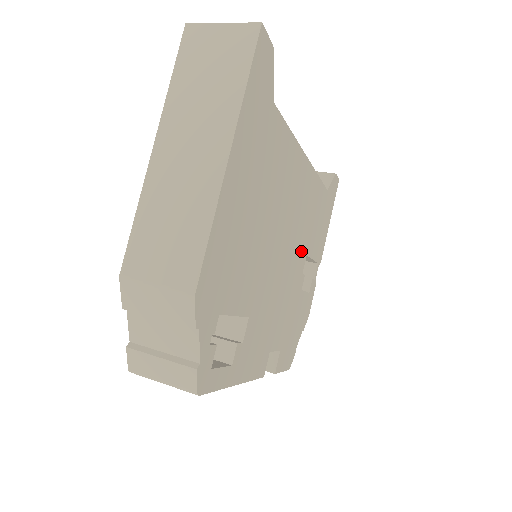
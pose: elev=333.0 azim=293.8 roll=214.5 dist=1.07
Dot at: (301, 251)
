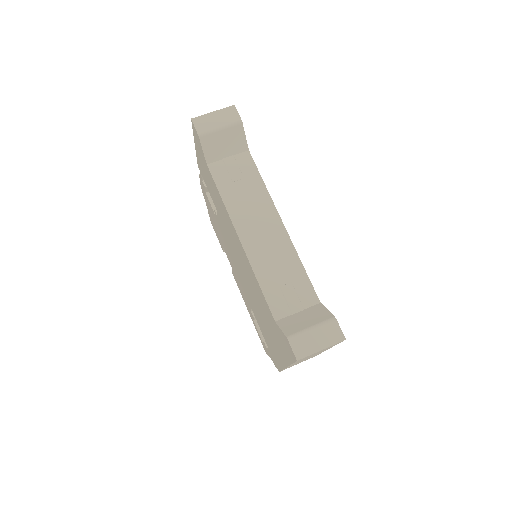
Dot at: occluded
